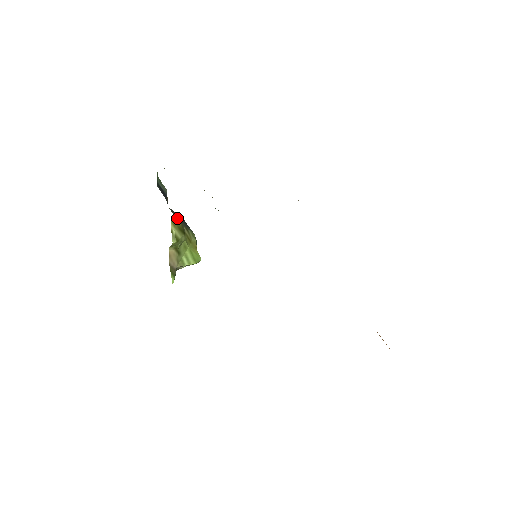
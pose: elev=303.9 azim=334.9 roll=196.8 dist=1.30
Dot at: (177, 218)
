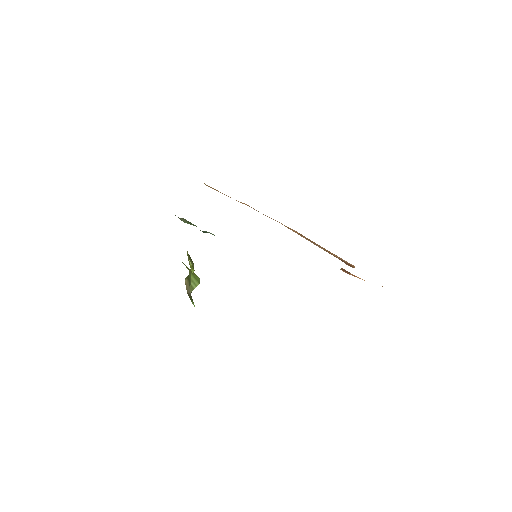
Dot at: occluded
